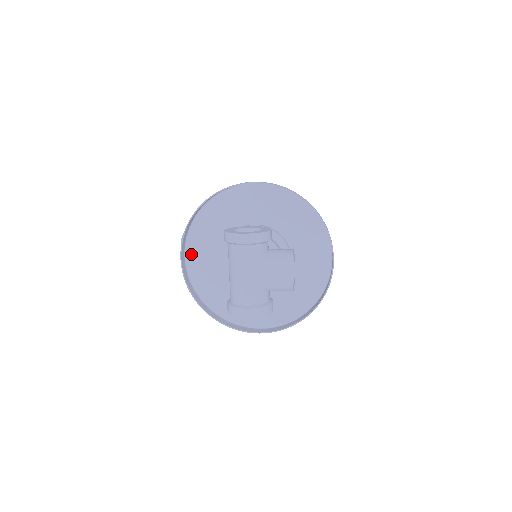
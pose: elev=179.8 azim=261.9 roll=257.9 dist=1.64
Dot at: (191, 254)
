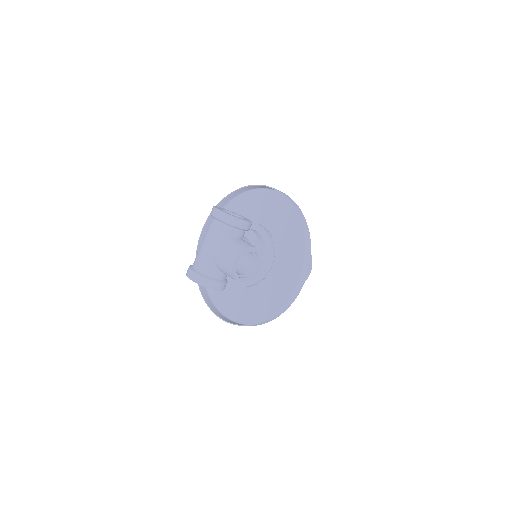
Dot at: occluded
